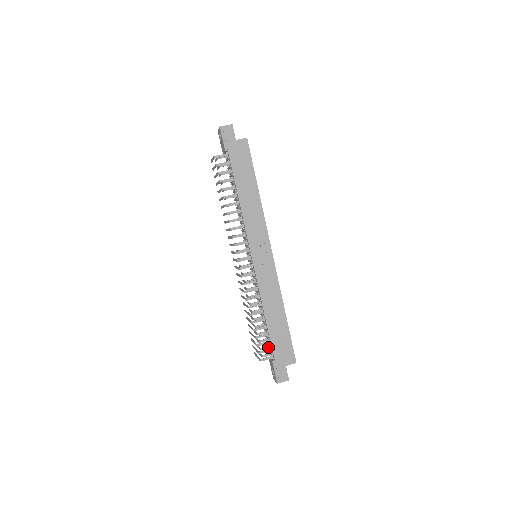
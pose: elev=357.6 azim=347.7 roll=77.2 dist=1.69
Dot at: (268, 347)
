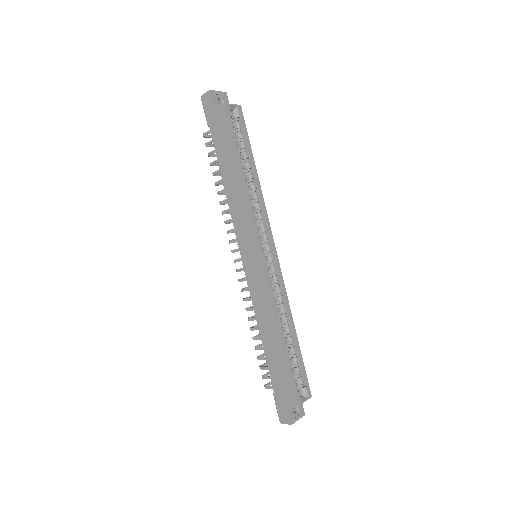
Dot at: occluded
